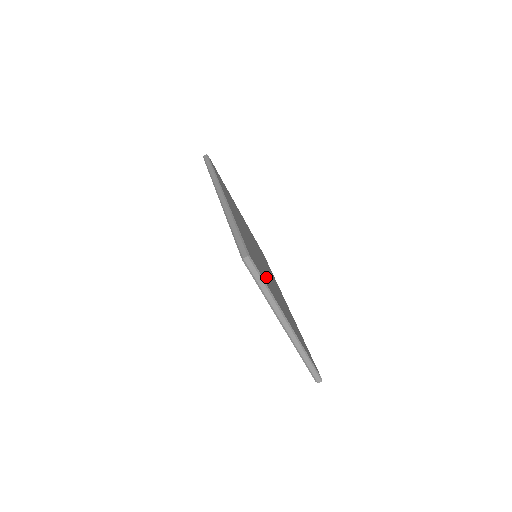
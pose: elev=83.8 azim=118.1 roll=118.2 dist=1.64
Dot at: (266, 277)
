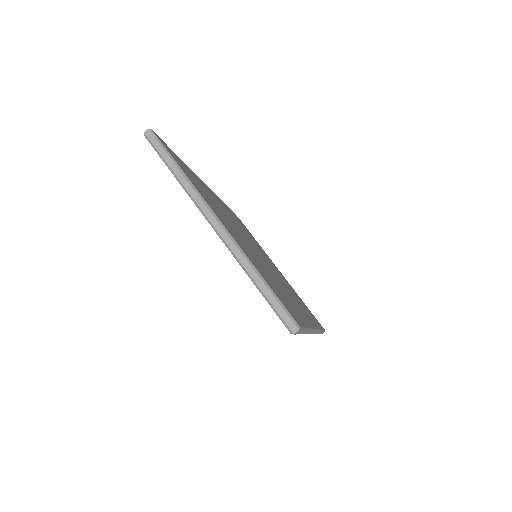
Dot at: (215, 207)
